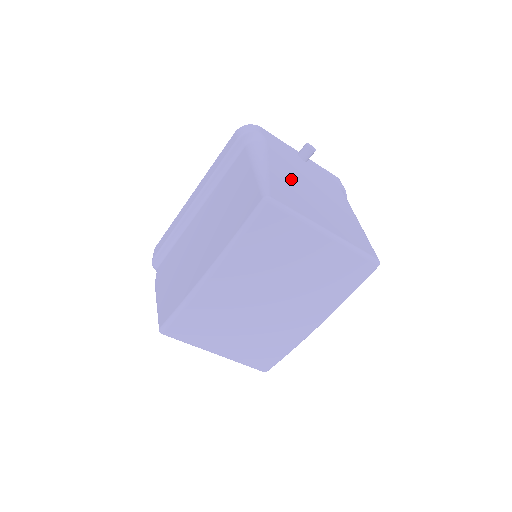
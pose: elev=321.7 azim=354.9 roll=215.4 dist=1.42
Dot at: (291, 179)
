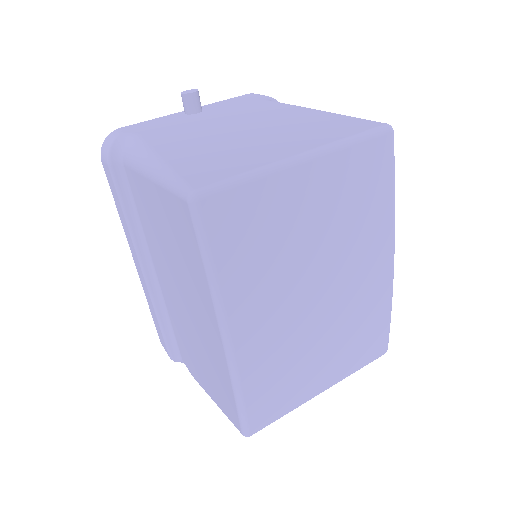
Dot at: (201, 144)
